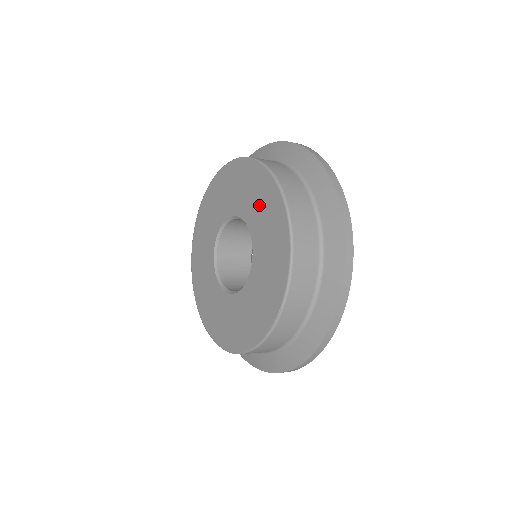
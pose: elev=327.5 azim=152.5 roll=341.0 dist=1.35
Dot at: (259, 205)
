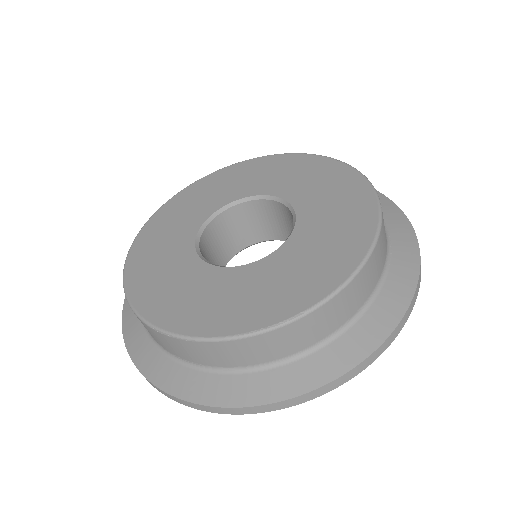
Dot at: (332, 202)
